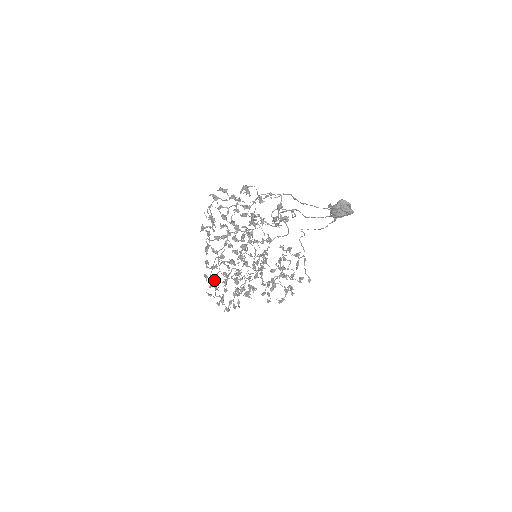
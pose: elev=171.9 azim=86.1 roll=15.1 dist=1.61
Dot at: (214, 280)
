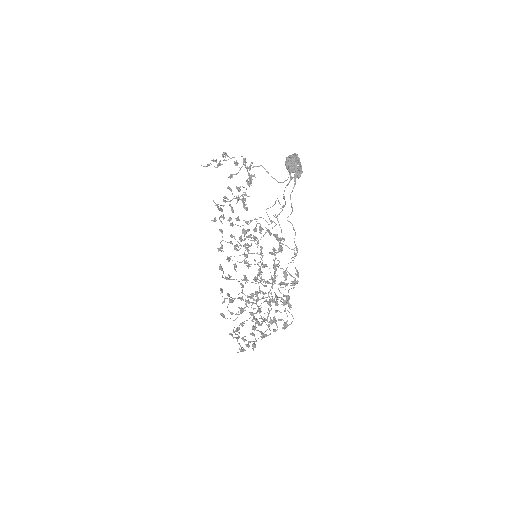
Dot at: (230, 300)
